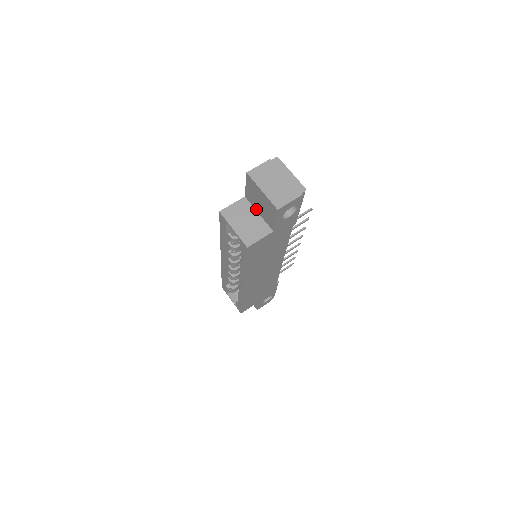
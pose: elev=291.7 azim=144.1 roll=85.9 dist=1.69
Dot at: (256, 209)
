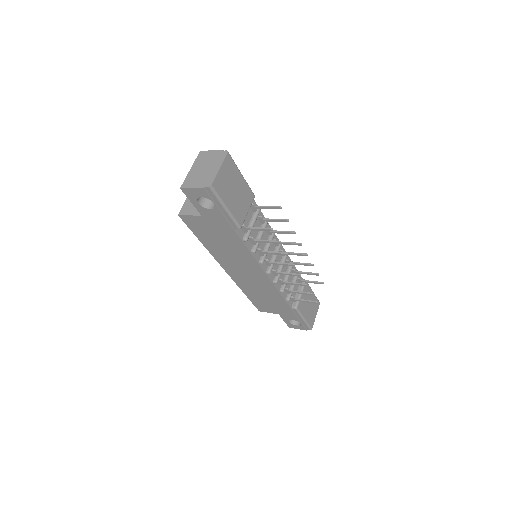
Dot at: occluded
